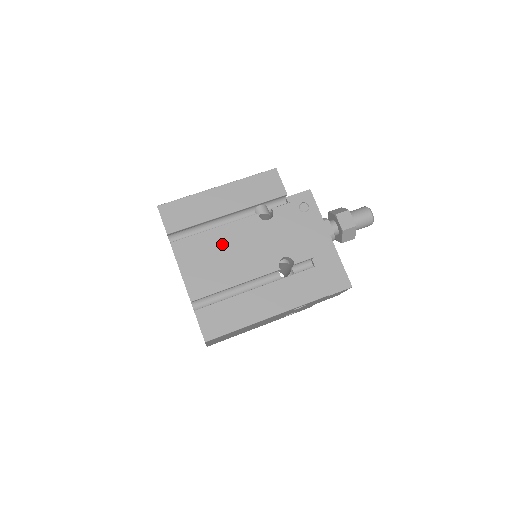
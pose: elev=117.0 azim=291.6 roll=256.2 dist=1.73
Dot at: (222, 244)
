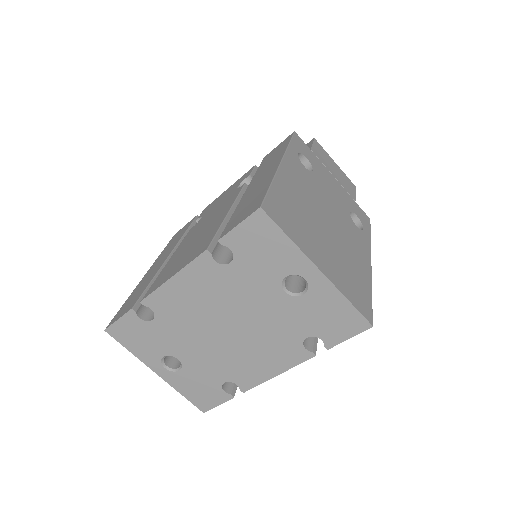
Dot at: (185, 247)
